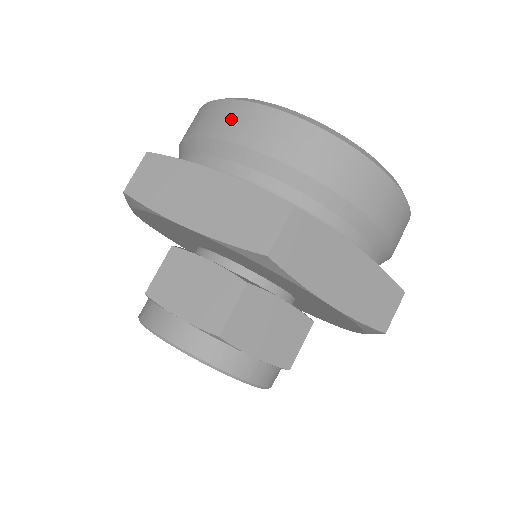
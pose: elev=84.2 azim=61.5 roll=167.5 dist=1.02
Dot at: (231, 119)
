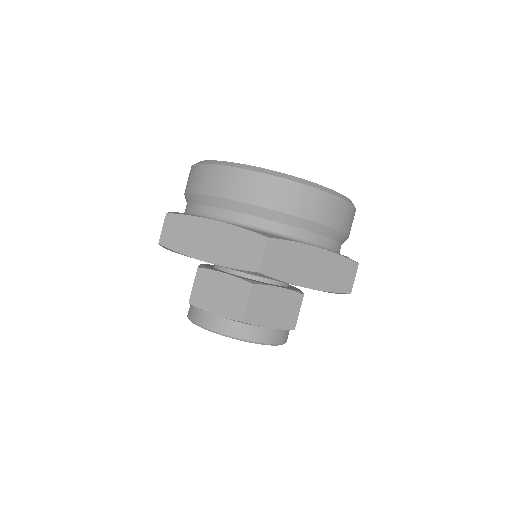
Dot at: (216, 180)
